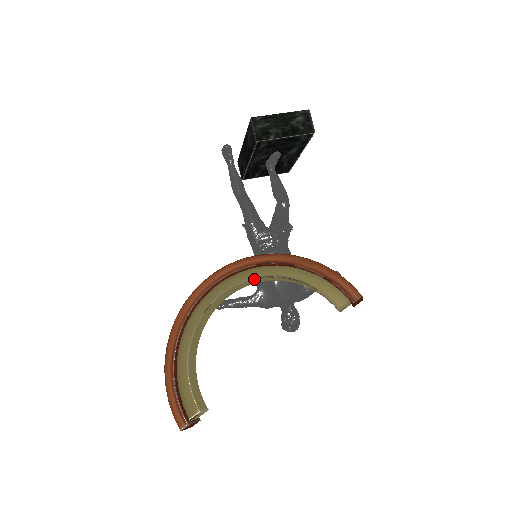
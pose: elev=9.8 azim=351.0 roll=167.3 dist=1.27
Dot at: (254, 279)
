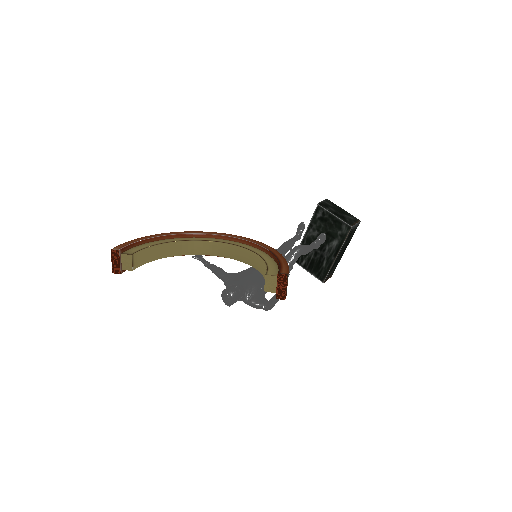
Dot at: (242, 247)
